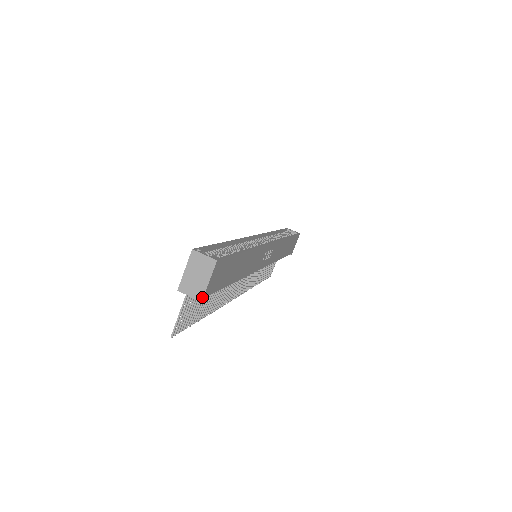
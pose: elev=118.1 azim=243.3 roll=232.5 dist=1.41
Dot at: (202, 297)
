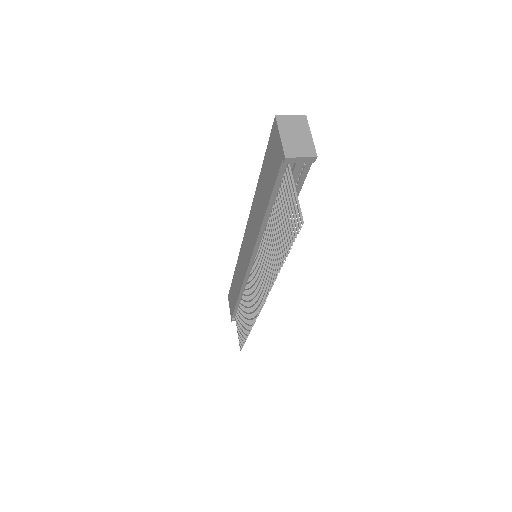
Dot at: (315, 152)
